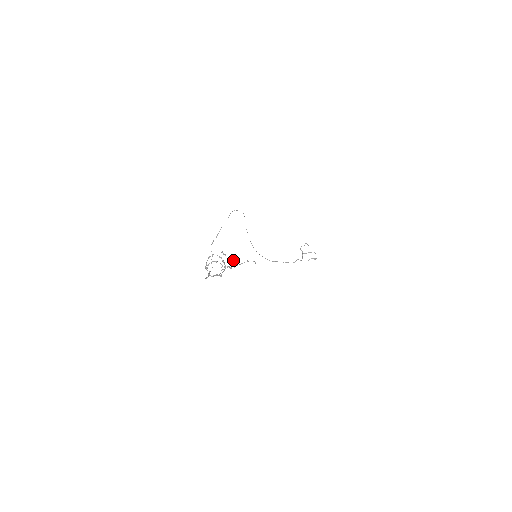
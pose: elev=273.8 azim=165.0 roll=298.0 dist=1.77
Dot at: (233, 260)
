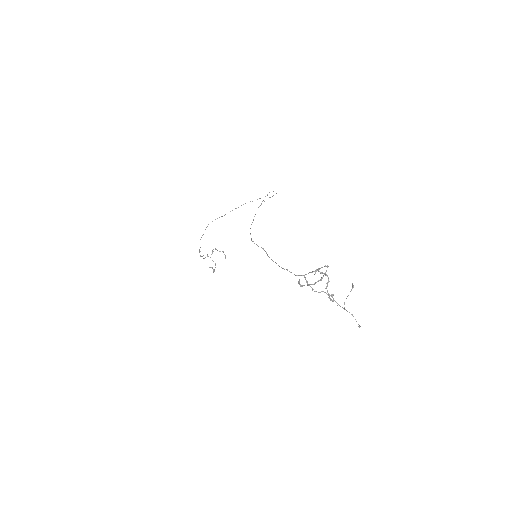
Dot at: occluded
